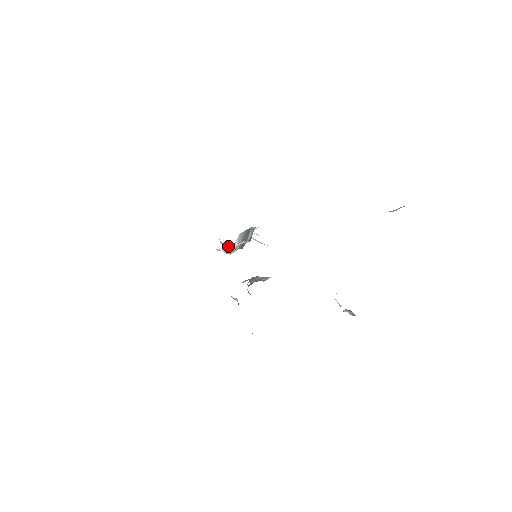
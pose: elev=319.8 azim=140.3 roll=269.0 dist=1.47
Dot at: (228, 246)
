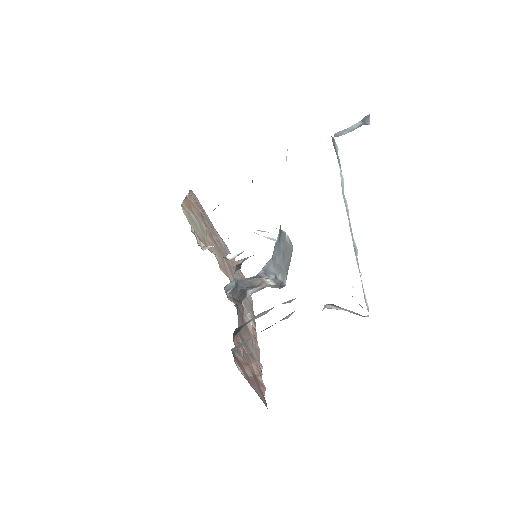
Dot at: occluded
